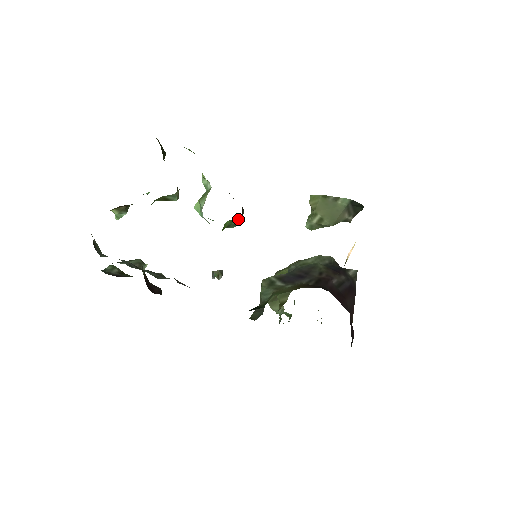
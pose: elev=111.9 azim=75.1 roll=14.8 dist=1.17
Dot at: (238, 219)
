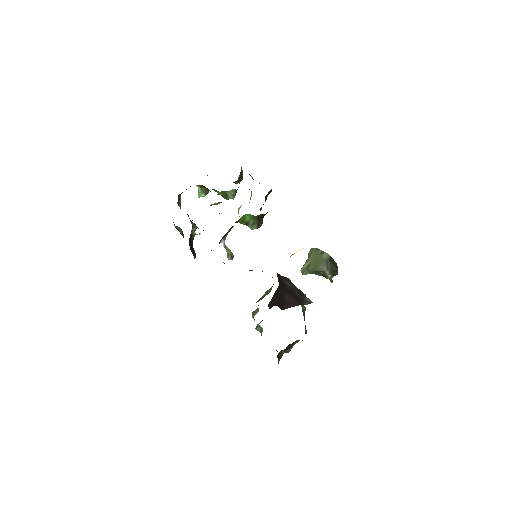
Dot at: (255, 221)
